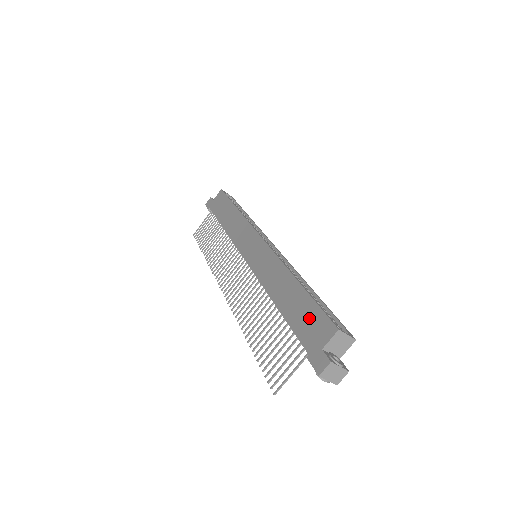
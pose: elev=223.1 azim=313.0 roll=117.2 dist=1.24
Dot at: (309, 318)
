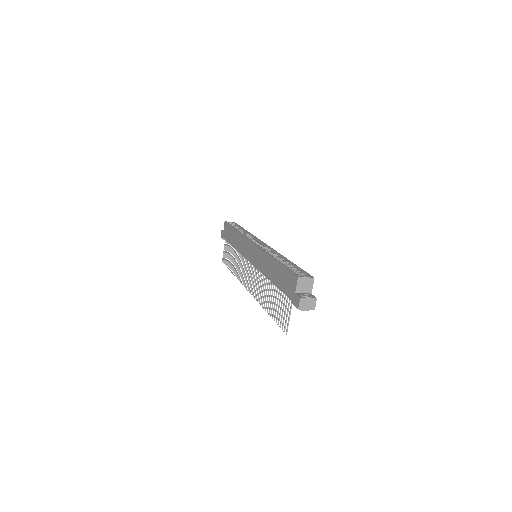
Dot at: (285, 279)
